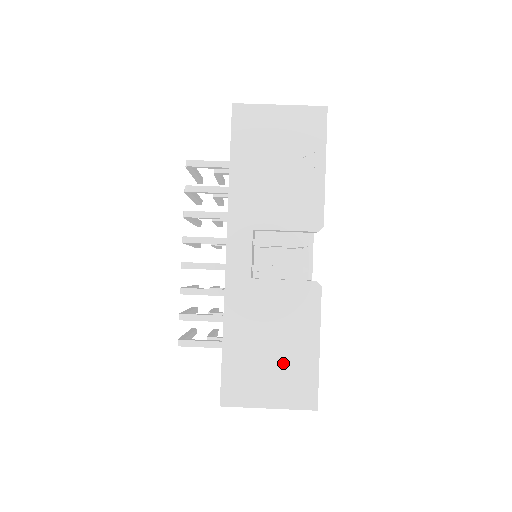
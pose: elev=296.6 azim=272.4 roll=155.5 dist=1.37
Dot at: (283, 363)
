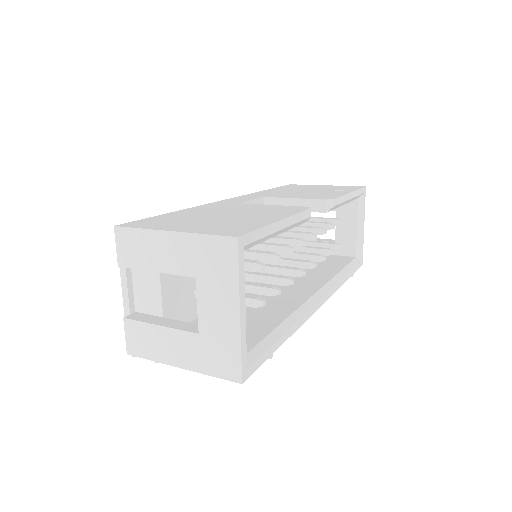
Dot at: (225, 221)
